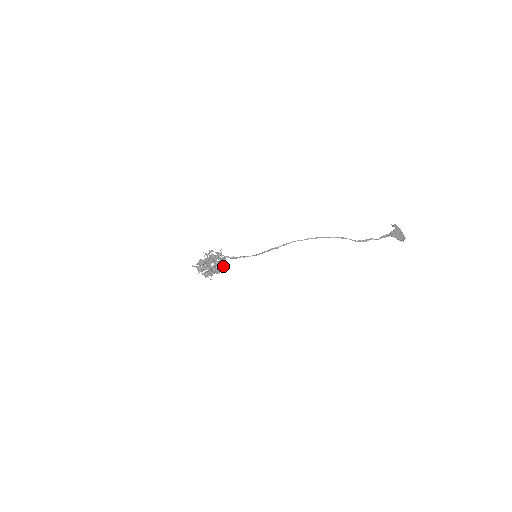
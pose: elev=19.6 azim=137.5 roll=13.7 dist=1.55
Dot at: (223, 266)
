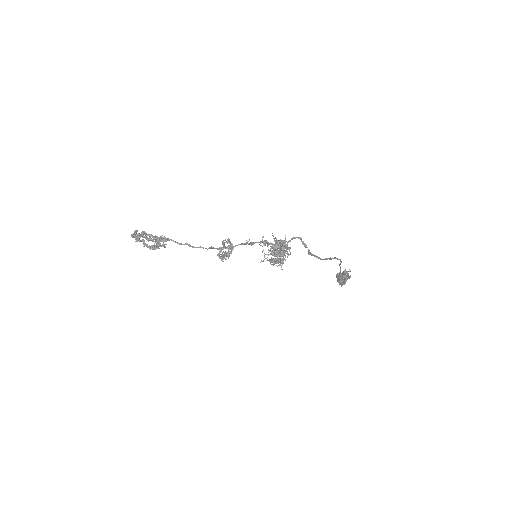
Dot at: occluded
